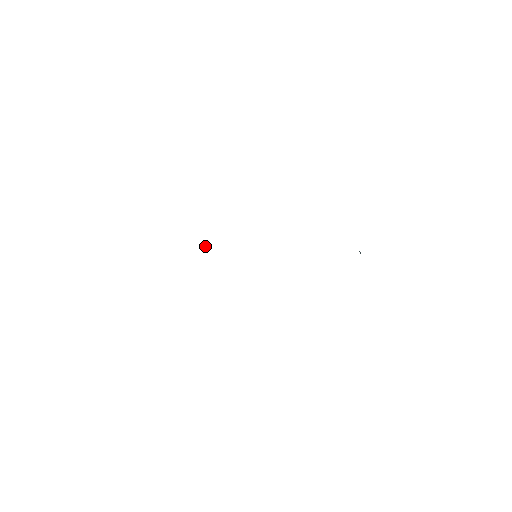
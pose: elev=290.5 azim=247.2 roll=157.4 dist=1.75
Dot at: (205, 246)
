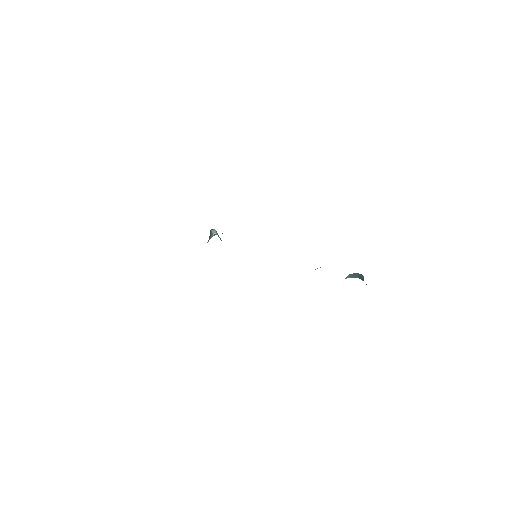
Dot at: (214, 233)
